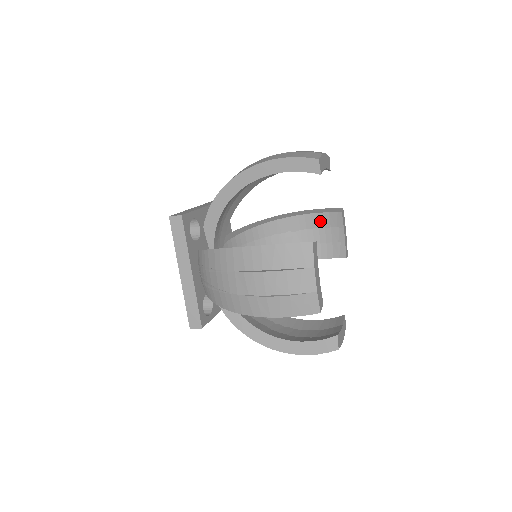
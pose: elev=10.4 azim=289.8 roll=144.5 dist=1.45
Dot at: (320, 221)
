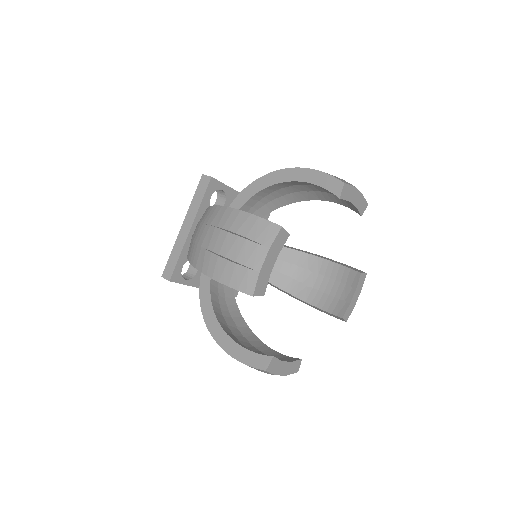
Dot at: (340, 274)
